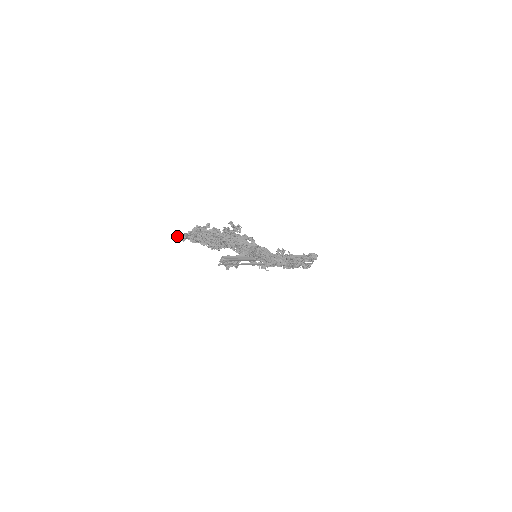
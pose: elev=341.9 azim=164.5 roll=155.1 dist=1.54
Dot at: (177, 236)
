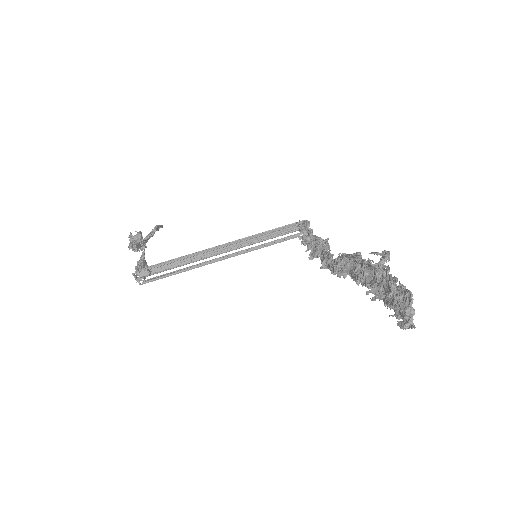
Dot at: occluded
